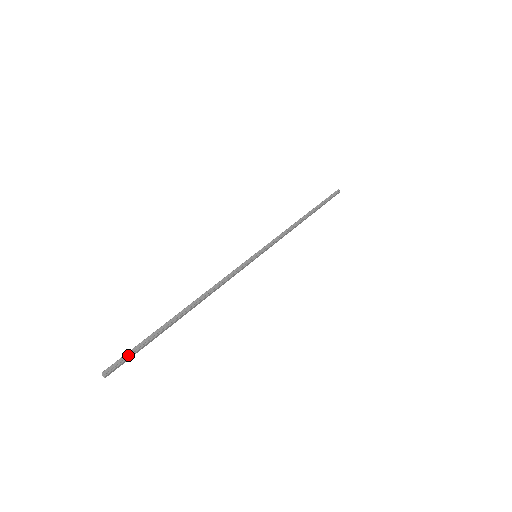
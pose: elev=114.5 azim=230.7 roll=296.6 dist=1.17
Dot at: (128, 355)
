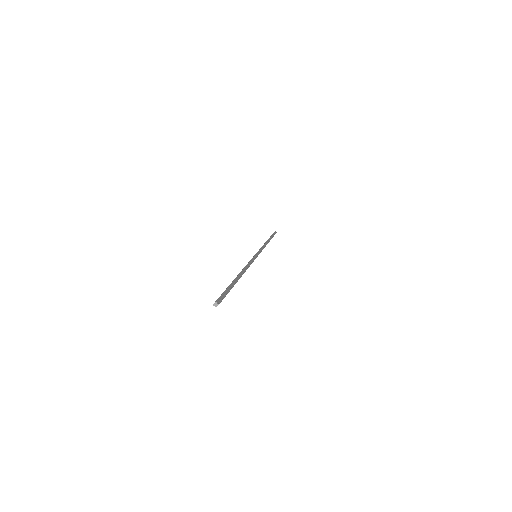
Dot at: (224, 295)
